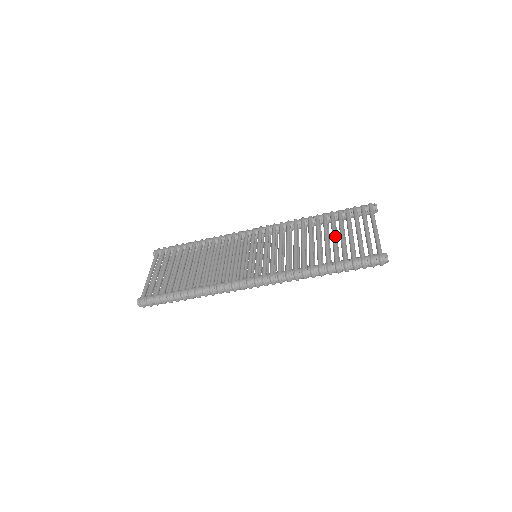
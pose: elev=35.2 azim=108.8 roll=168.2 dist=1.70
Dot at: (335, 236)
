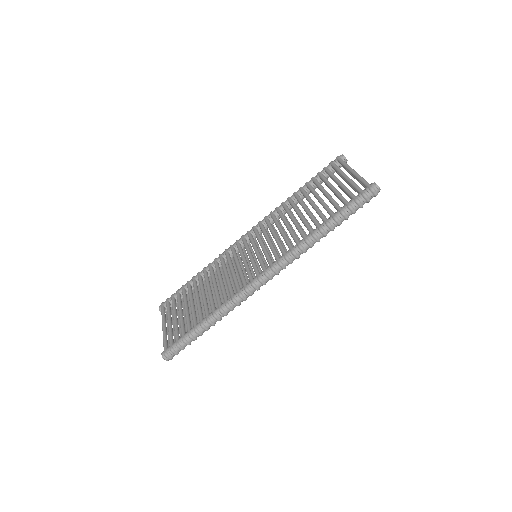
Dot at: (320, 197)
